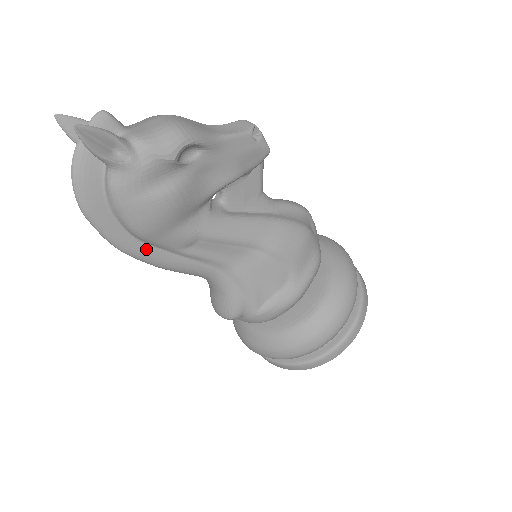
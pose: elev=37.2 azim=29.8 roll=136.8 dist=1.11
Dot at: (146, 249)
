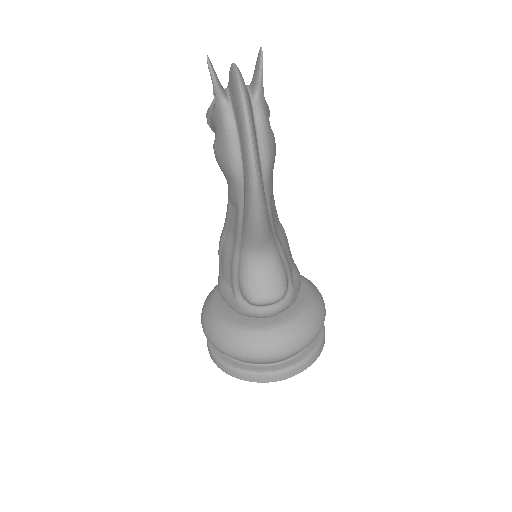
Dot at: (263, 188)
